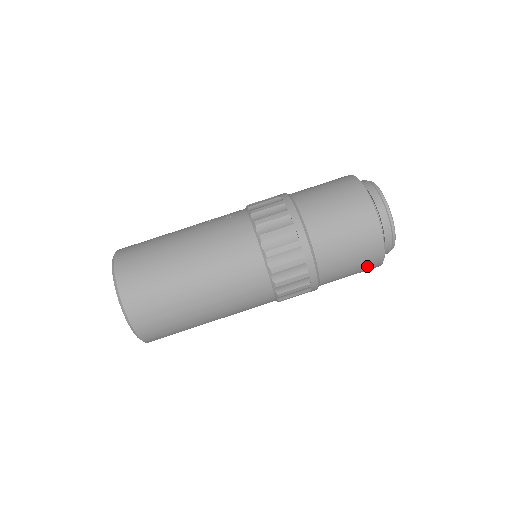
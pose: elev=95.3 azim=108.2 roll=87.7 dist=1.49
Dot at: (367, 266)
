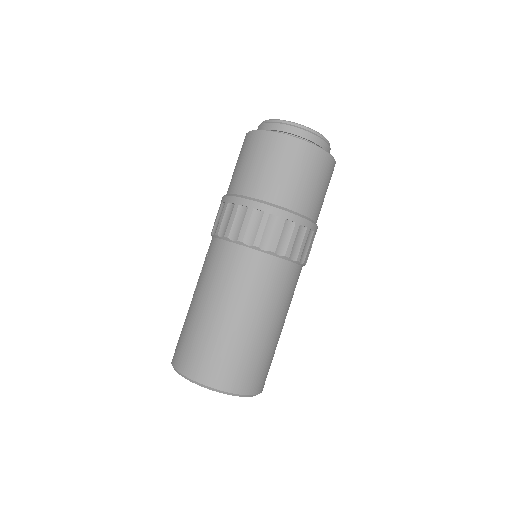
Dot at: (327, 173)
